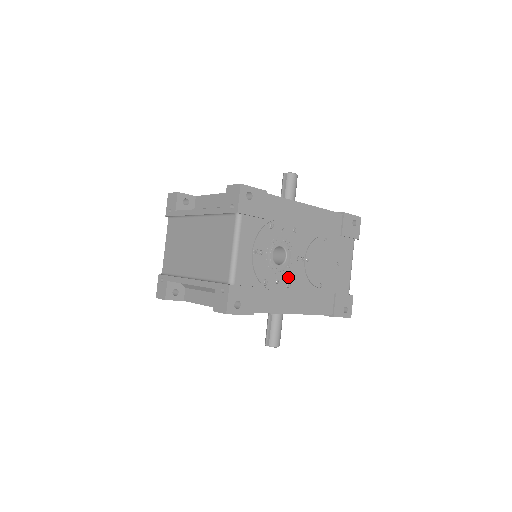
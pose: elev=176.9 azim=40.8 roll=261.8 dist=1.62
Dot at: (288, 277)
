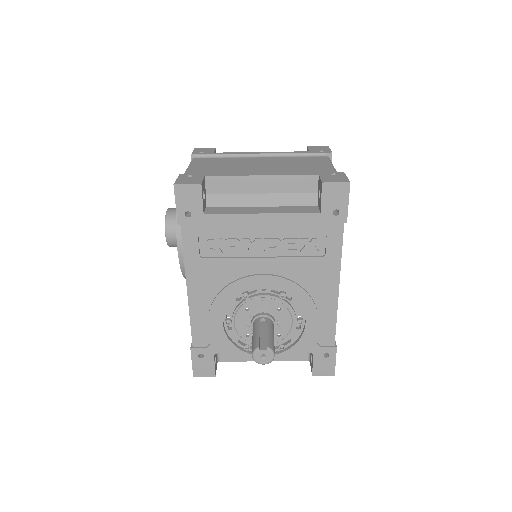
Dot at: occluded
